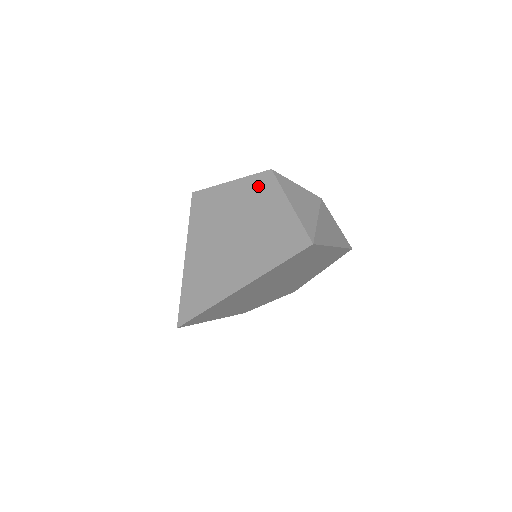
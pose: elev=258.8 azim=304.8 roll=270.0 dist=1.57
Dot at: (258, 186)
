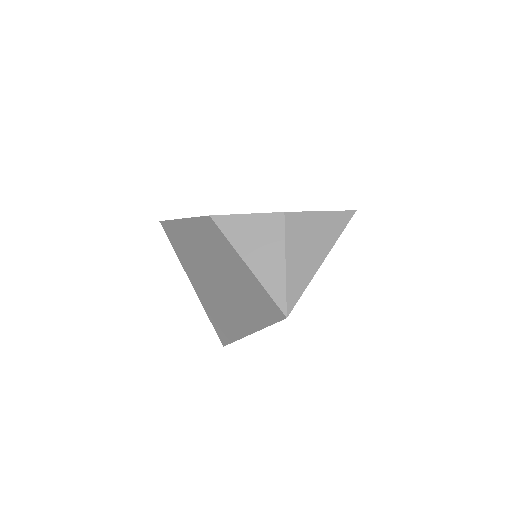
Dot at: (208, 234)
